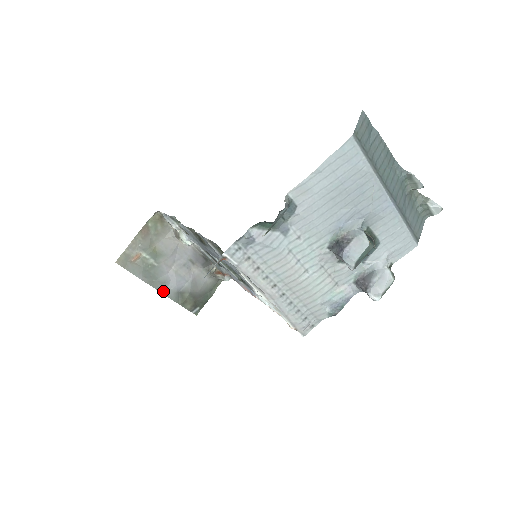
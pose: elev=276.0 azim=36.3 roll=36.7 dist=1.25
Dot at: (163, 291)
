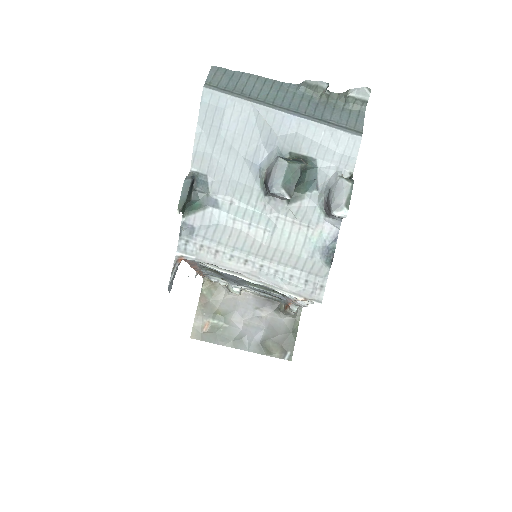
Dot at: (245, 348)
